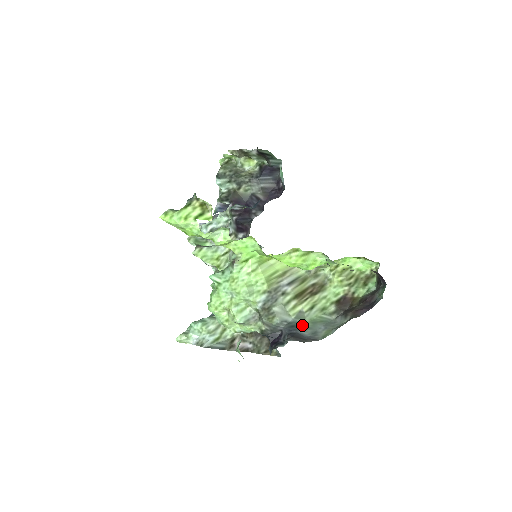
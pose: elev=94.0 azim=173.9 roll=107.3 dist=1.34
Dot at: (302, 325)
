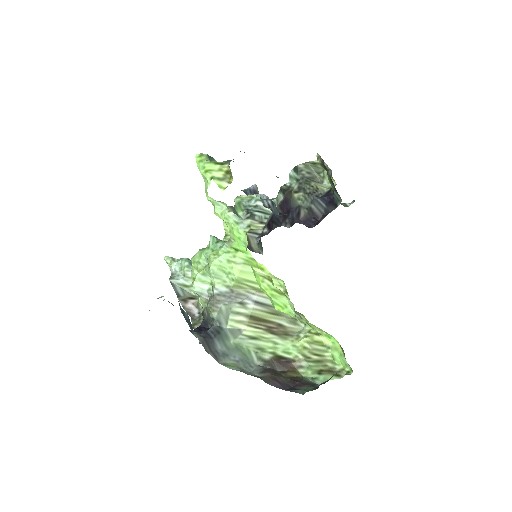
Dot at: (226, 339)
